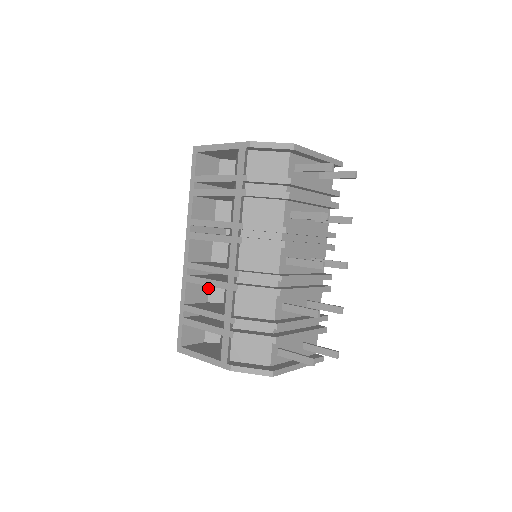
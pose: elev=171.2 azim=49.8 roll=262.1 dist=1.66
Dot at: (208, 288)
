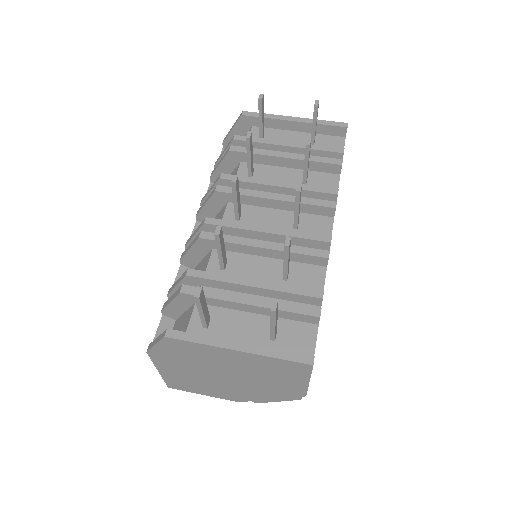
Dot at: occluded
